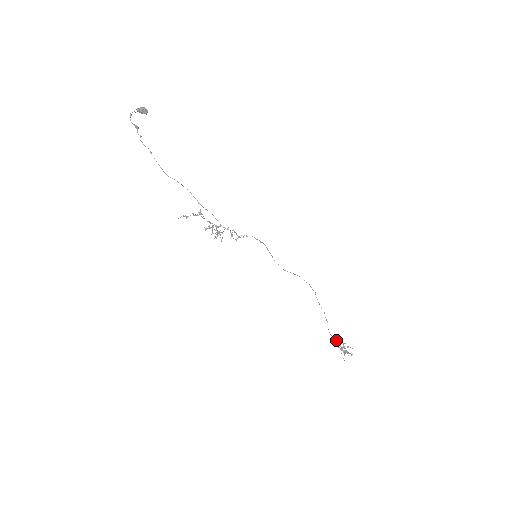
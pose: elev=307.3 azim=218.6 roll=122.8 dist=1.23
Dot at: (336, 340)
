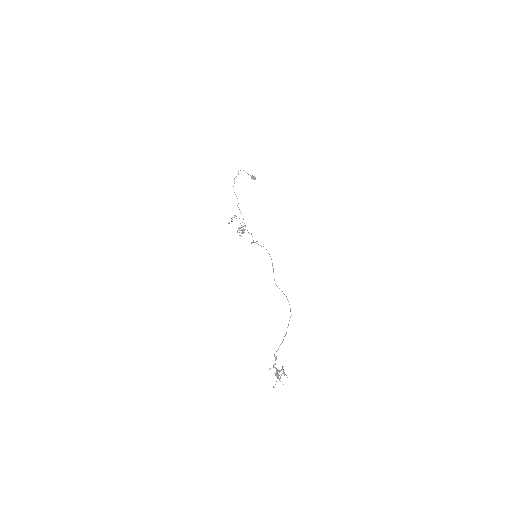
Dot at: (276, 356)
